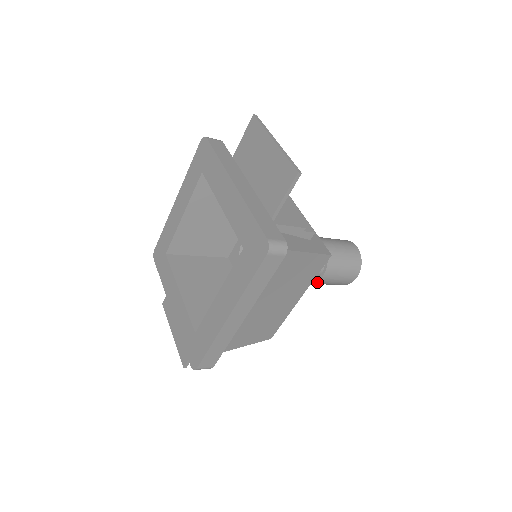
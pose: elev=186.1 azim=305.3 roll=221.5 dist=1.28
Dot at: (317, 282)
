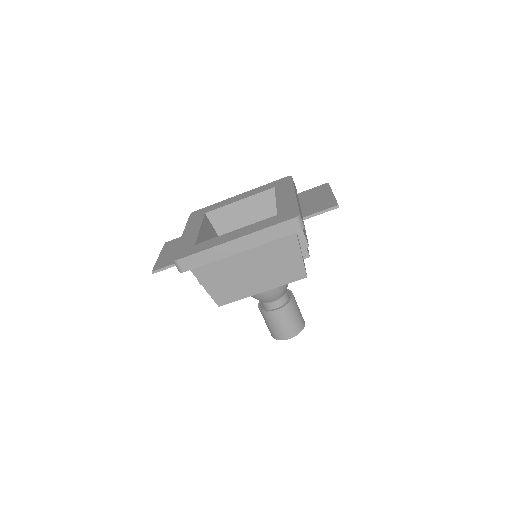
Dot at: (269, 312)
